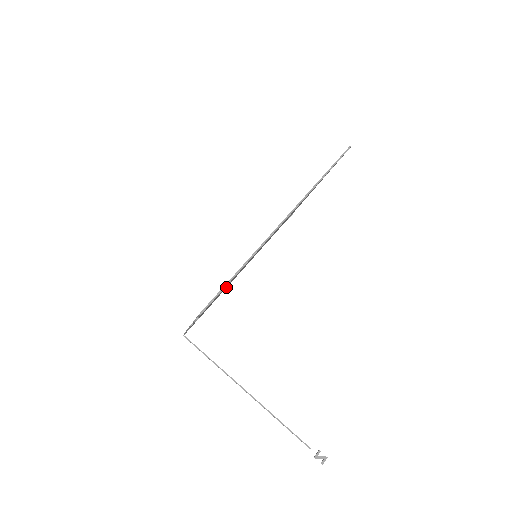
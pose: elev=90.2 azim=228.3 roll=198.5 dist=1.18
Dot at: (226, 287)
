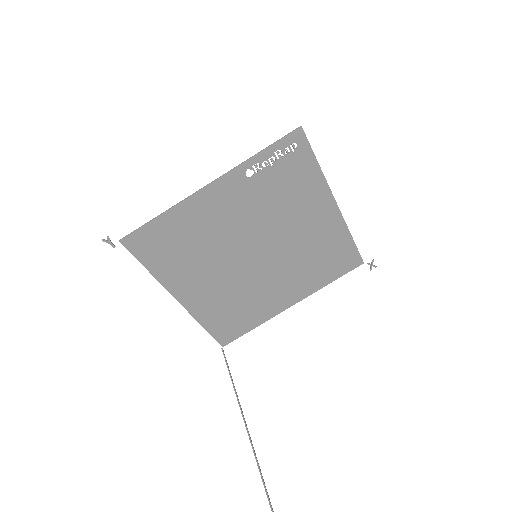
Dot at: (251, 299)
